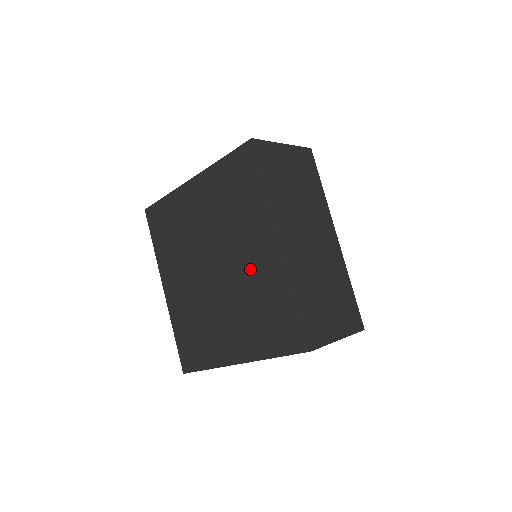
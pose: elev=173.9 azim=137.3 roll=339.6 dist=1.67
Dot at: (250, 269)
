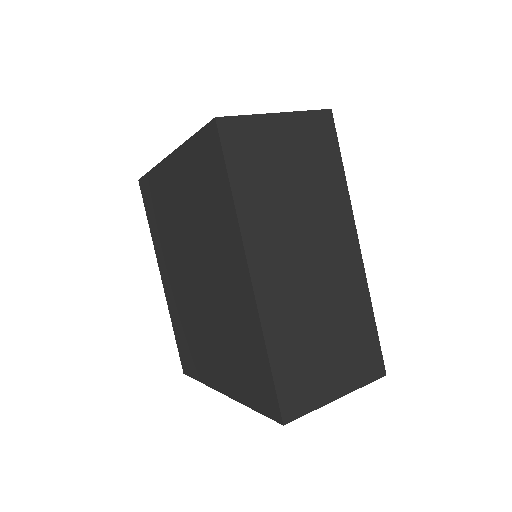
Dot at: (225, 294)
